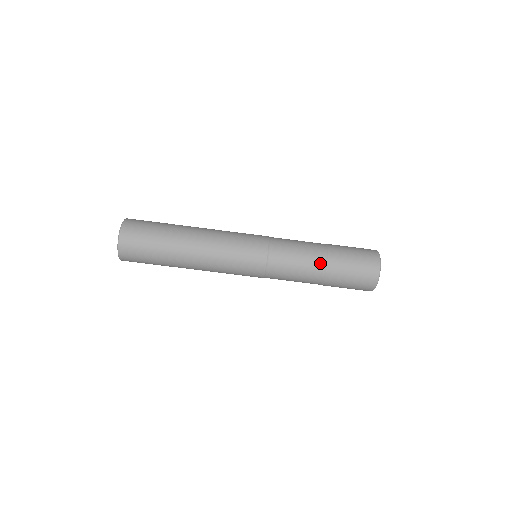
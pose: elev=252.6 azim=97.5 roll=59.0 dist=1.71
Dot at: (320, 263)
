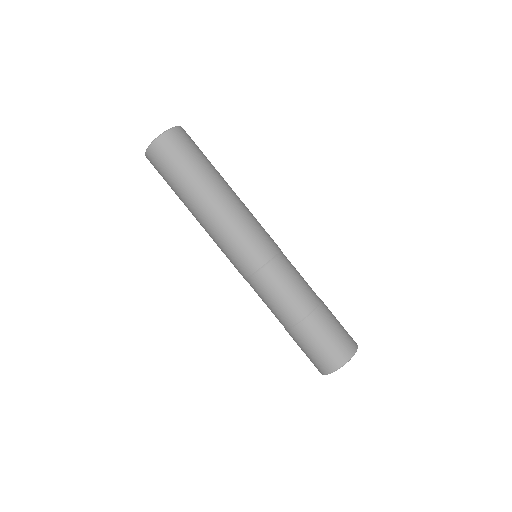
Dot at: (295, 316)
